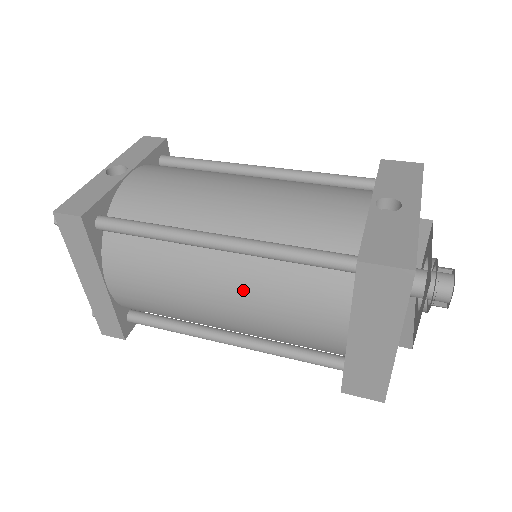
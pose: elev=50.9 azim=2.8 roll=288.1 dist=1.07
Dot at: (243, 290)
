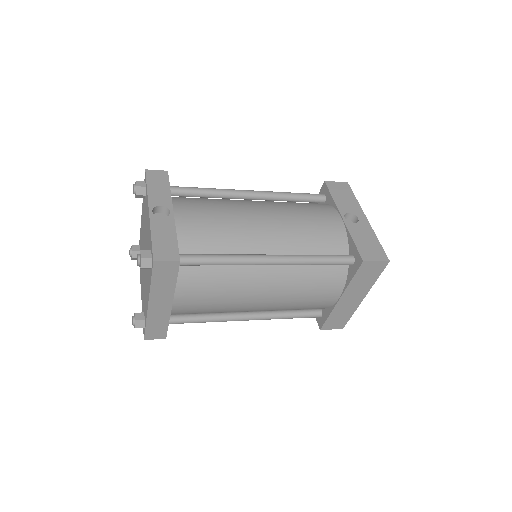
Dot at: (283, 286)
